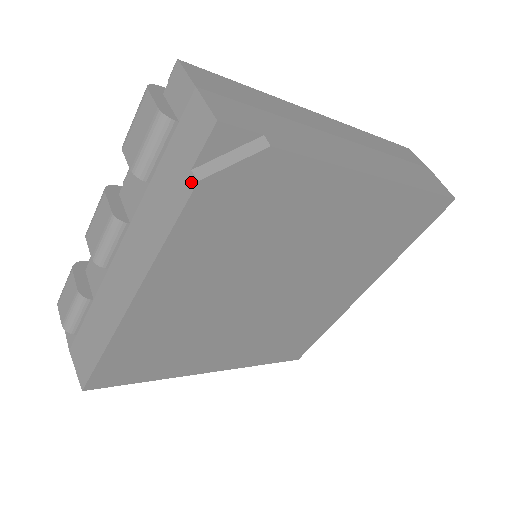
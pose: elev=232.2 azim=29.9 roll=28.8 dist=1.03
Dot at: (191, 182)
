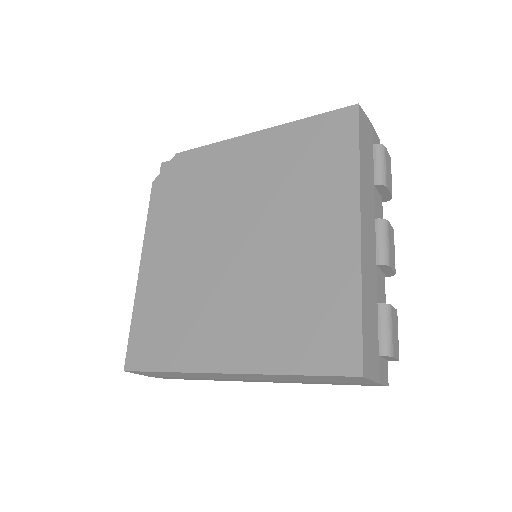
Dot at: occluded
